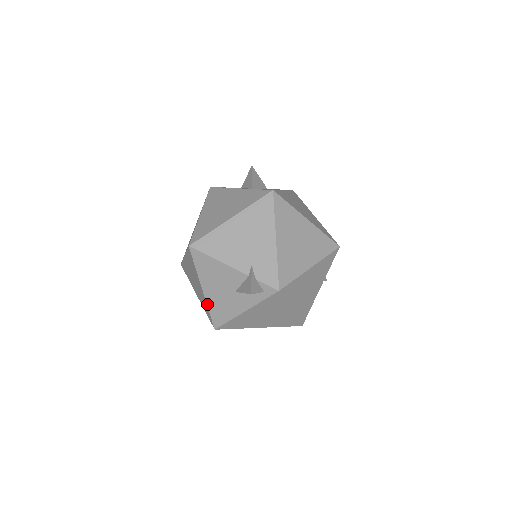
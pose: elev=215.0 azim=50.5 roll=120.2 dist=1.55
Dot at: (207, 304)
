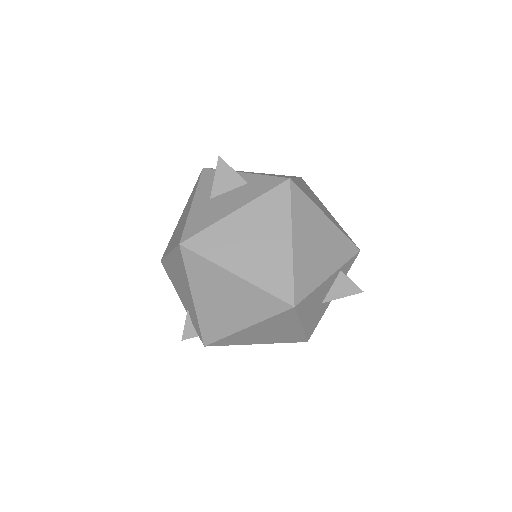
Dot at: occluded
